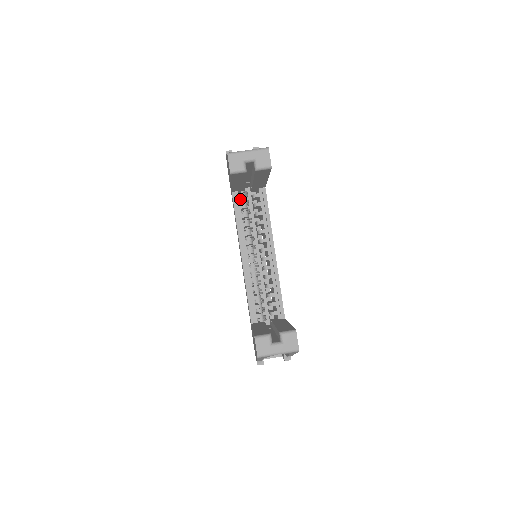
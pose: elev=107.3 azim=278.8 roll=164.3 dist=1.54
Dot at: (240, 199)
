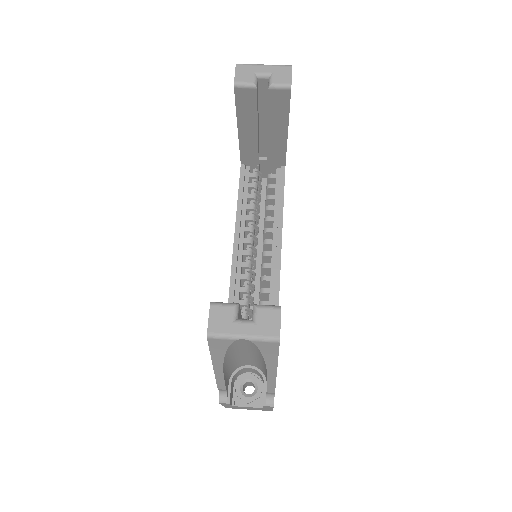
Dot at: (250, 176)
